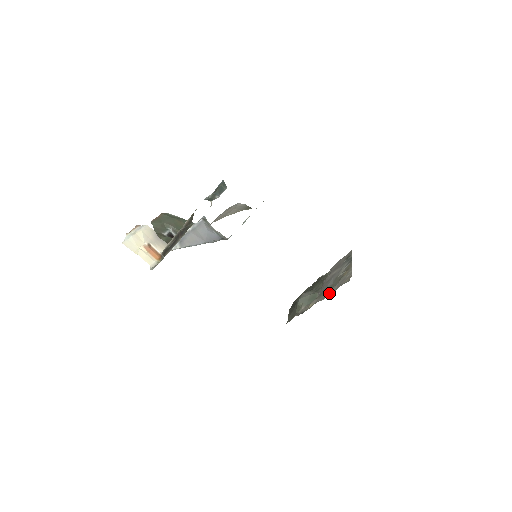
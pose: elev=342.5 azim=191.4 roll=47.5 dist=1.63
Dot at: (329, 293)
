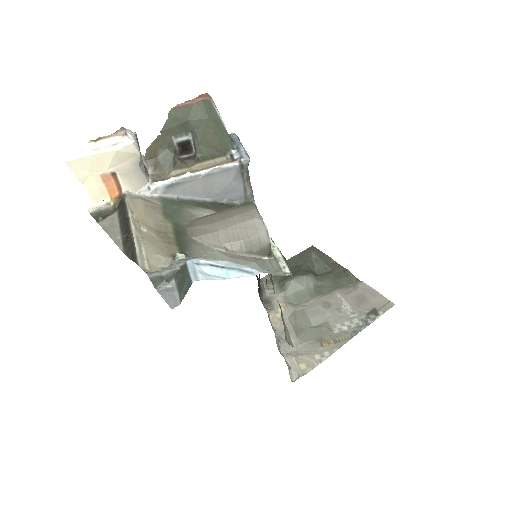
Dot at: occluded
